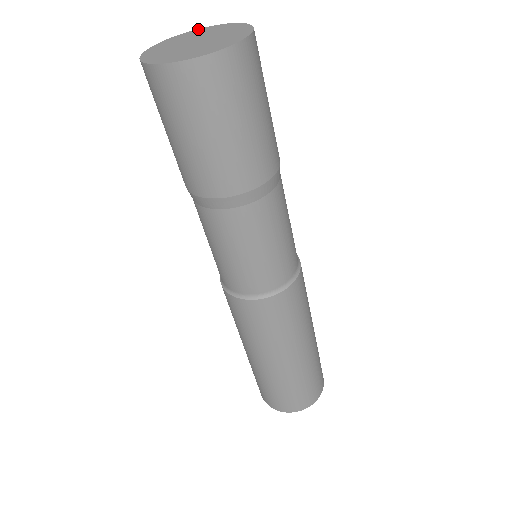
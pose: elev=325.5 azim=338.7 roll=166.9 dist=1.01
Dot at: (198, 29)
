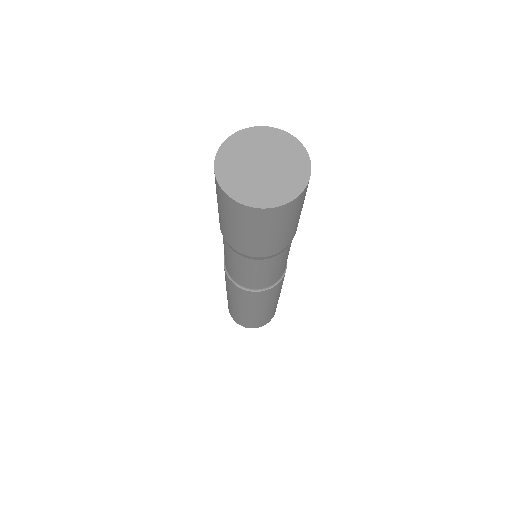
Dot at: (300, 144)
